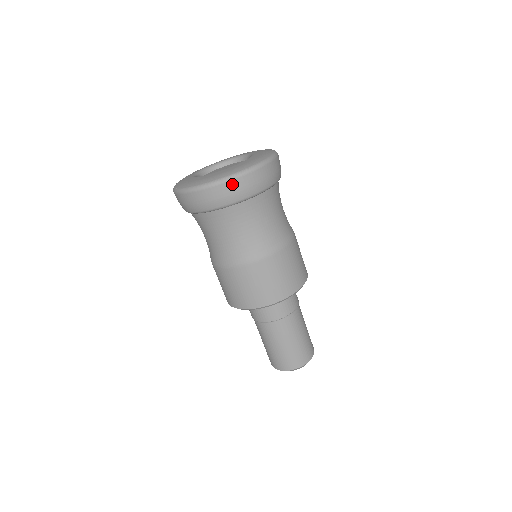
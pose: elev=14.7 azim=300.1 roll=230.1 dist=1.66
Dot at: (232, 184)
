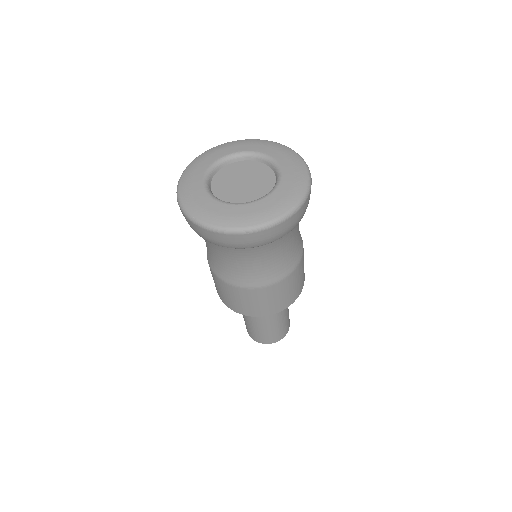
Dot at: (276, 228)
